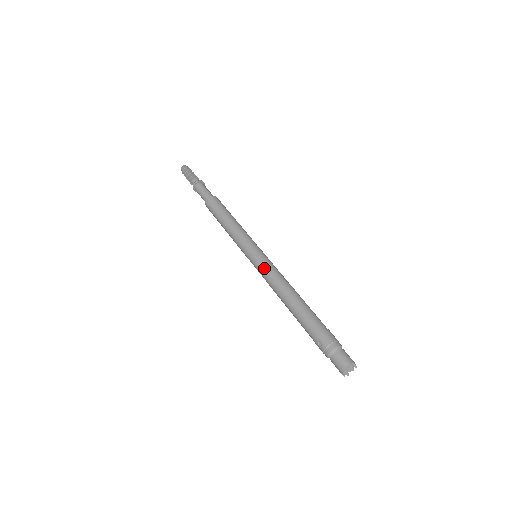
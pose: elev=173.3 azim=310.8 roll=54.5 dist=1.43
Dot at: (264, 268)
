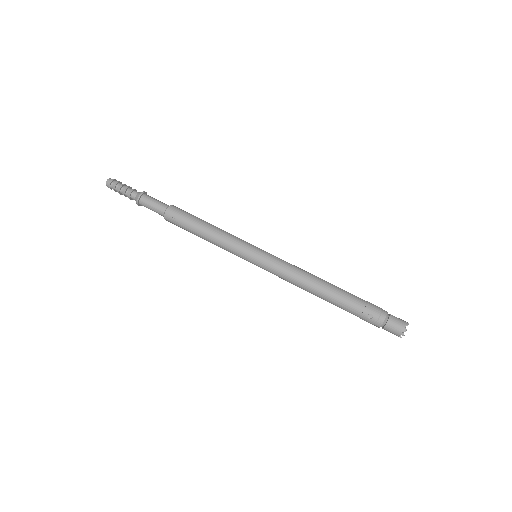
Dot at: (277, 264)
